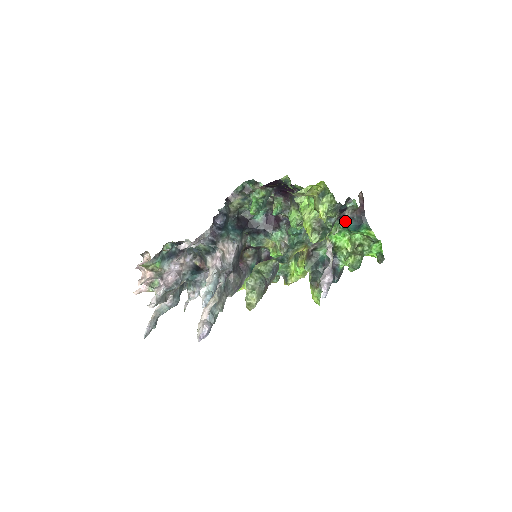
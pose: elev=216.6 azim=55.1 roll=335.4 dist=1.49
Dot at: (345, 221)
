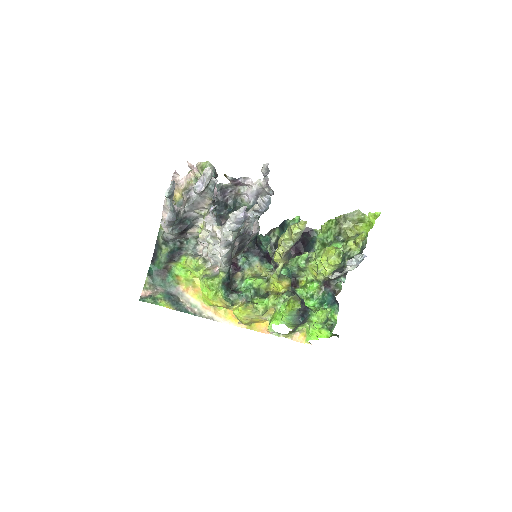
Dot at: (328, 291)
